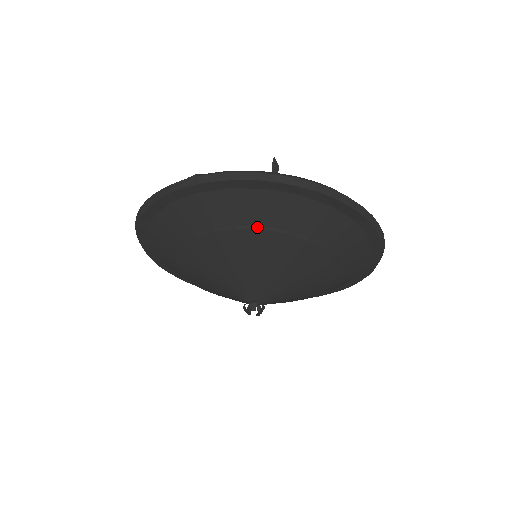
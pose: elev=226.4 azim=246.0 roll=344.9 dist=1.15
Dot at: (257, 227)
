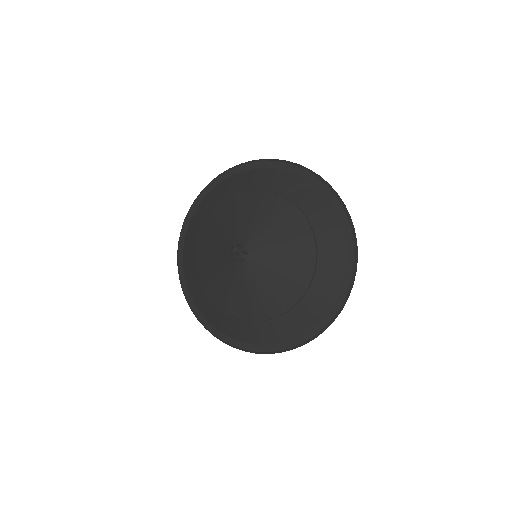
Dot at: (264, 190)
